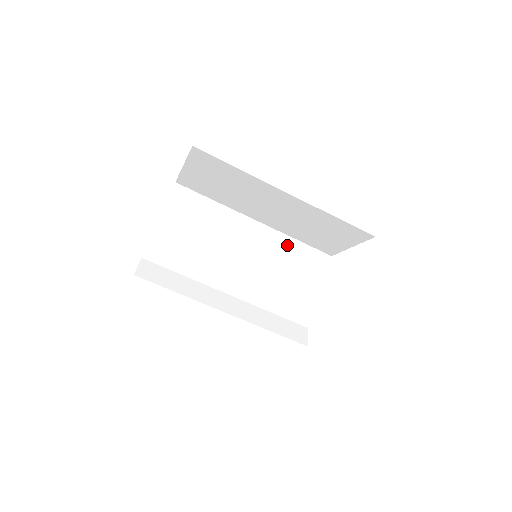
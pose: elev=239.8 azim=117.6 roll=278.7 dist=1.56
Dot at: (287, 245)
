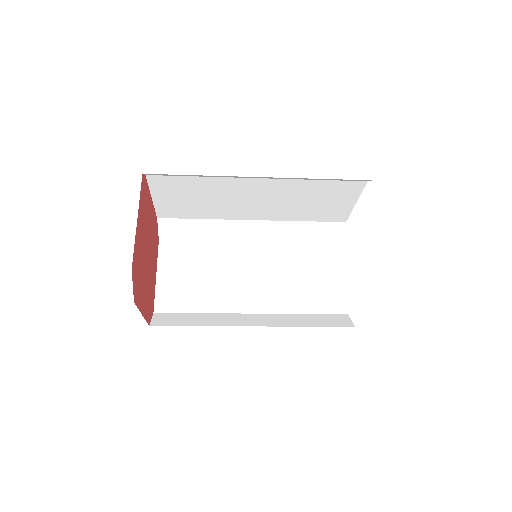
Dot at: (308, 179)
